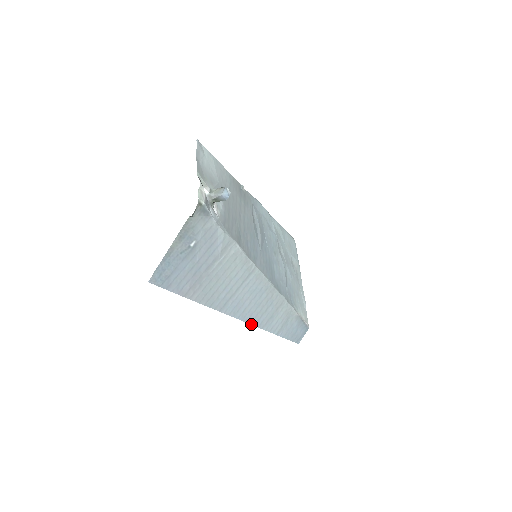
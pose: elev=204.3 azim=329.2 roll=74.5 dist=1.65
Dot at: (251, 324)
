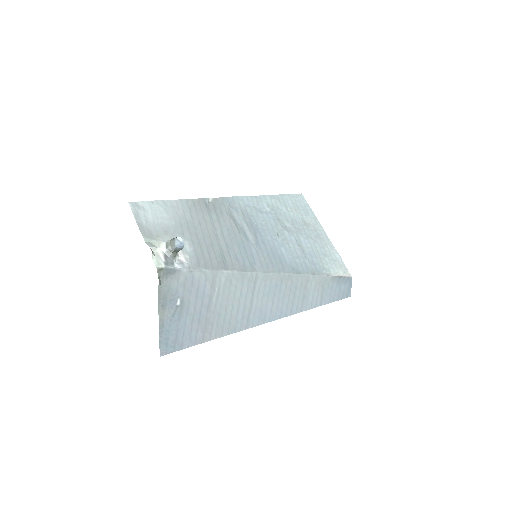
Dot at: (287, 316)
